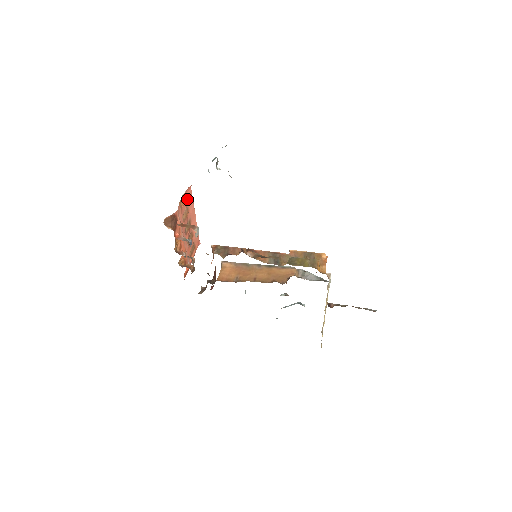
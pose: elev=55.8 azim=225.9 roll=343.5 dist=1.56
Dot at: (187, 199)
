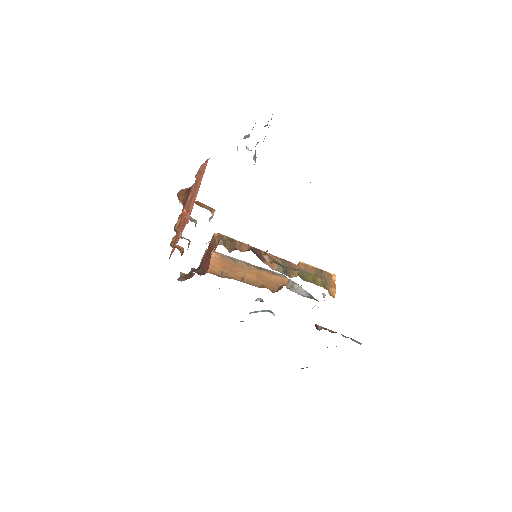
Dot at: (201, 172)
